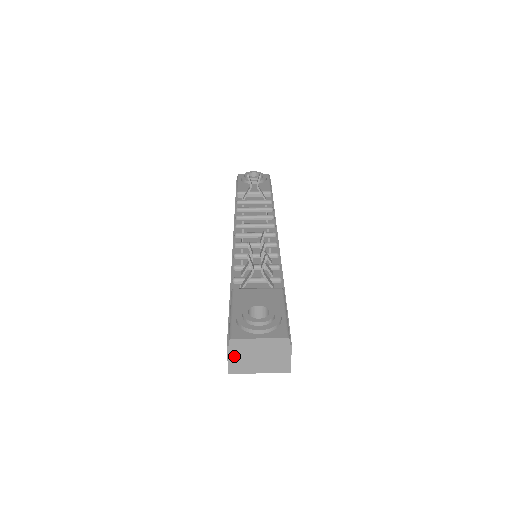
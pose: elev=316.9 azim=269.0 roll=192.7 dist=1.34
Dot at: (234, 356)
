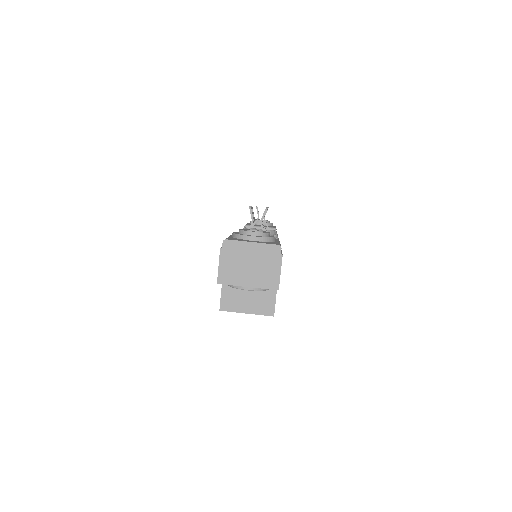
Dot at: (226, 261)
